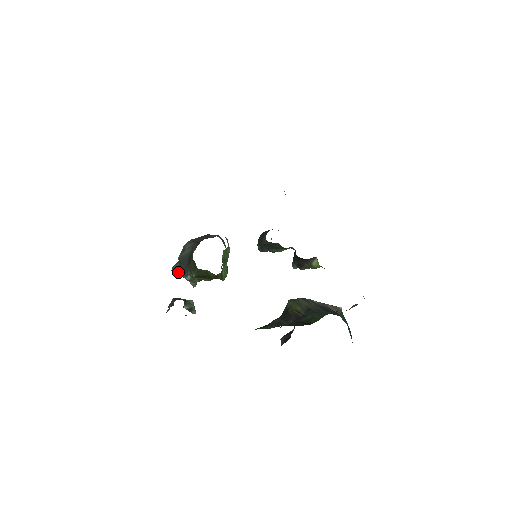
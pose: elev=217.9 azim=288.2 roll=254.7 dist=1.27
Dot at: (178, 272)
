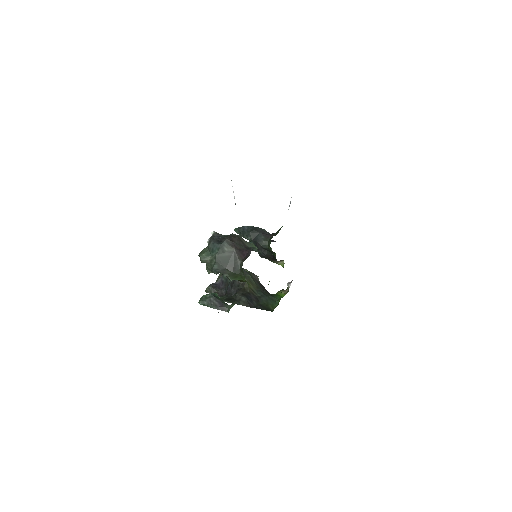
Dot at: (206, 263)
